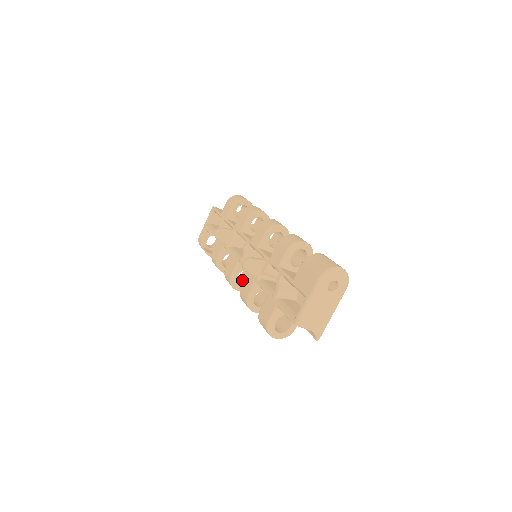
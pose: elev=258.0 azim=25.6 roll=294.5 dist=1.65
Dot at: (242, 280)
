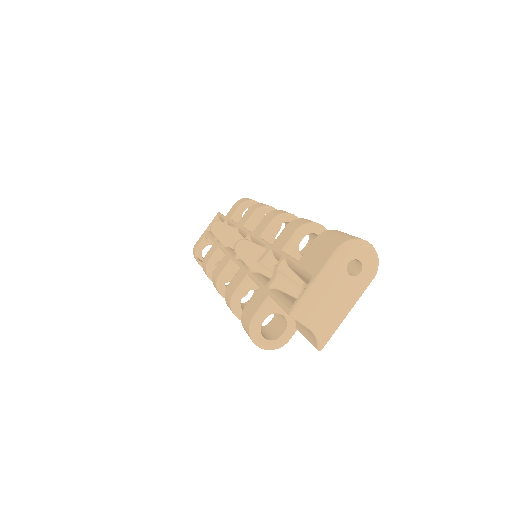
Dot at: occluded
